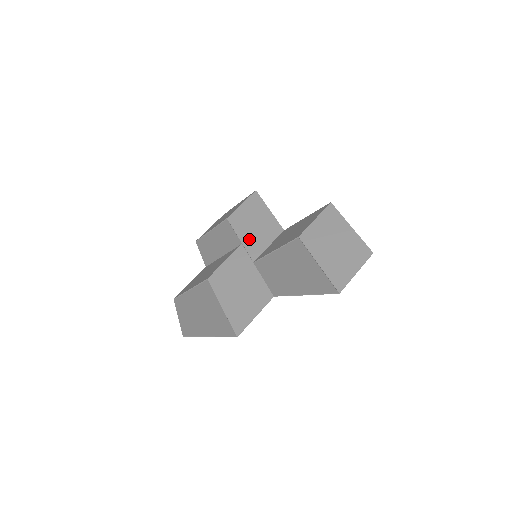
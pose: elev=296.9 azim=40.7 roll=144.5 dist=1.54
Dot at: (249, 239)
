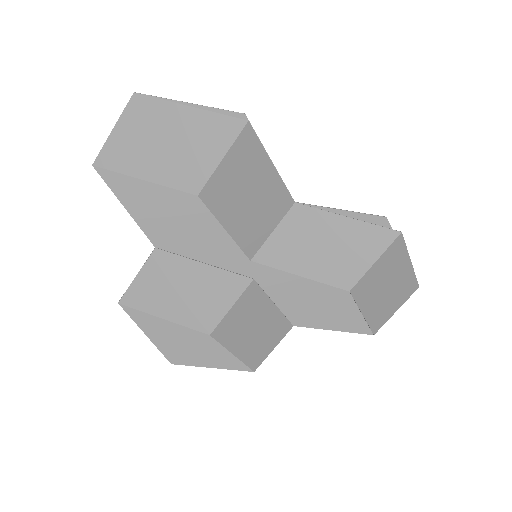
Dot at: (242, 228)
